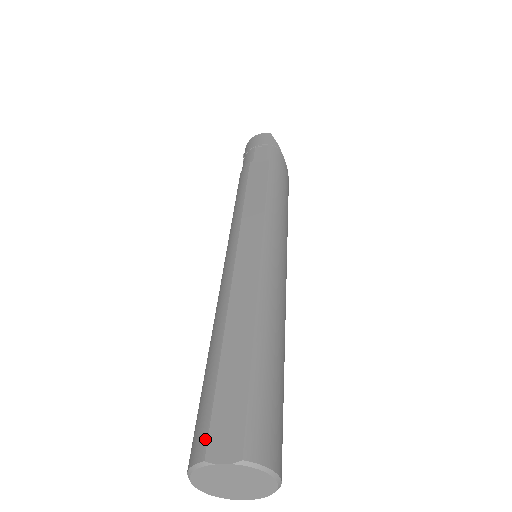
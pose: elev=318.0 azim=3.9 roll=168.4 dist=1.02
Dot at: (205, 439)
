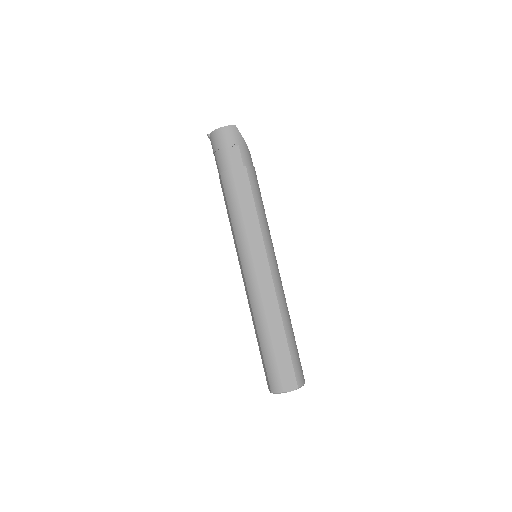
Dot at: (280, 384)
